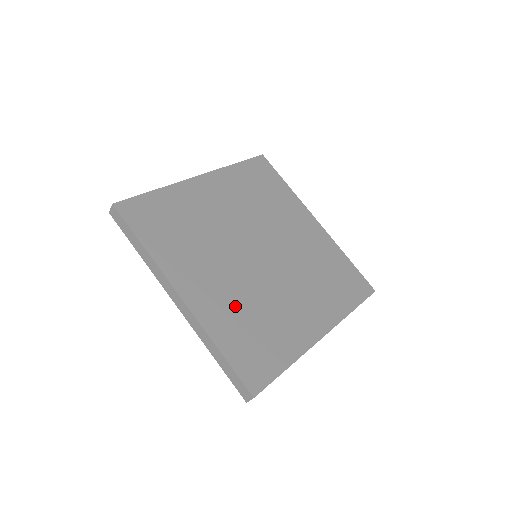
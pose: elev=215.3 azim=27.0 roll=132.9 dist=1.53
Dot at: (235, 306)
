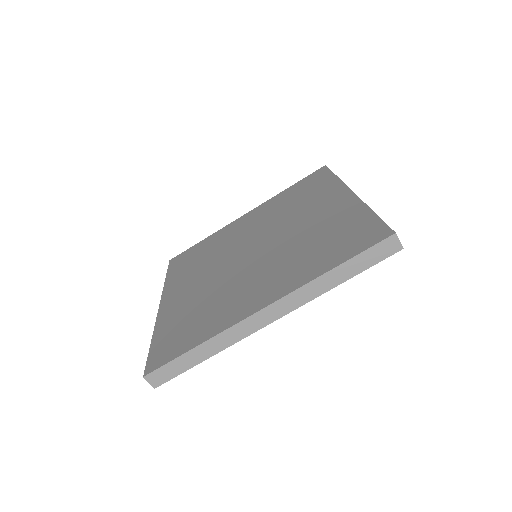
Dot at: (193, 302)
